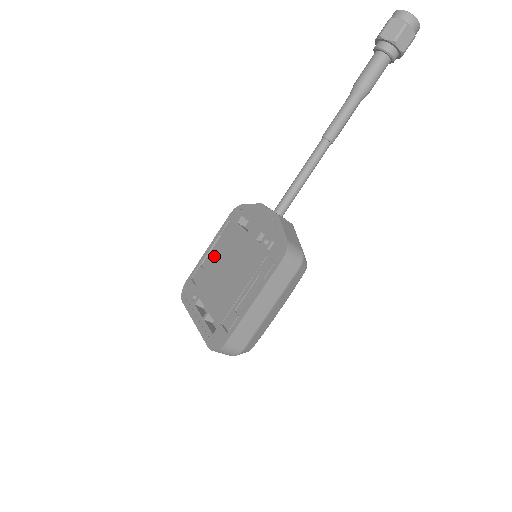
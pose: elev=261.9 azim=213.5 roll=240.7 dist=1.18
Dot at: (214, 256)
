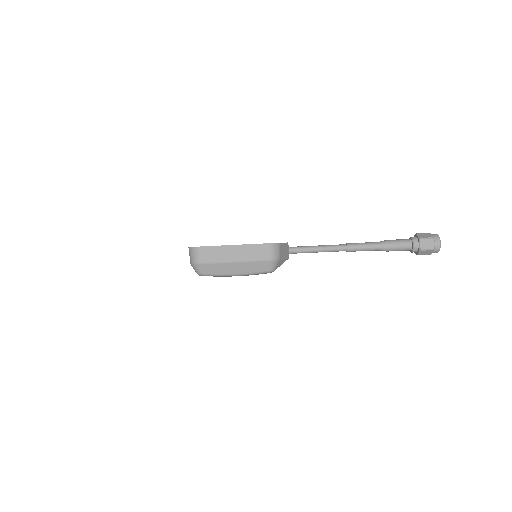
Dot at: occluded
